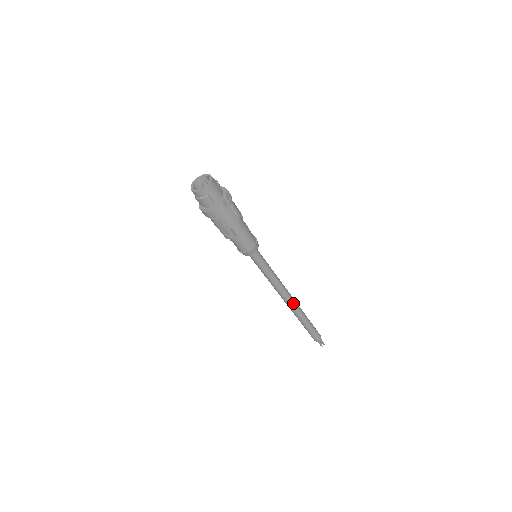
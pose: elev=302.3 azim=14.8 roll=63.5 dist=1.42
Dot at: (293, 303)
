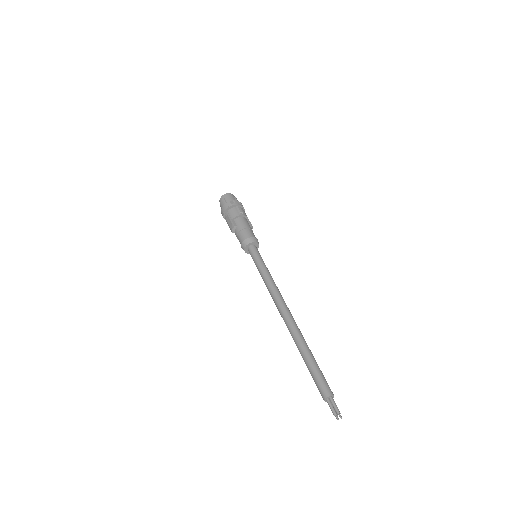
Dot at: (287, 315)
